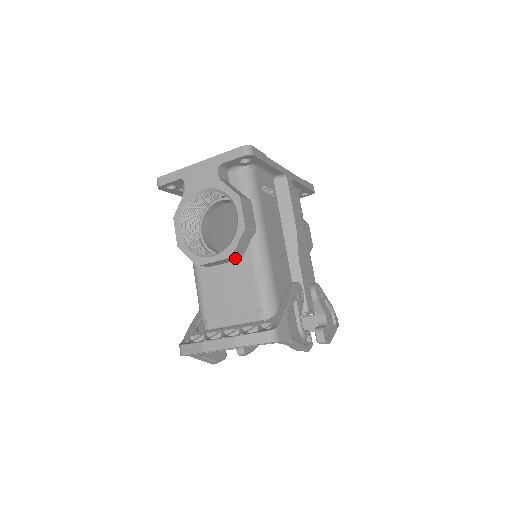
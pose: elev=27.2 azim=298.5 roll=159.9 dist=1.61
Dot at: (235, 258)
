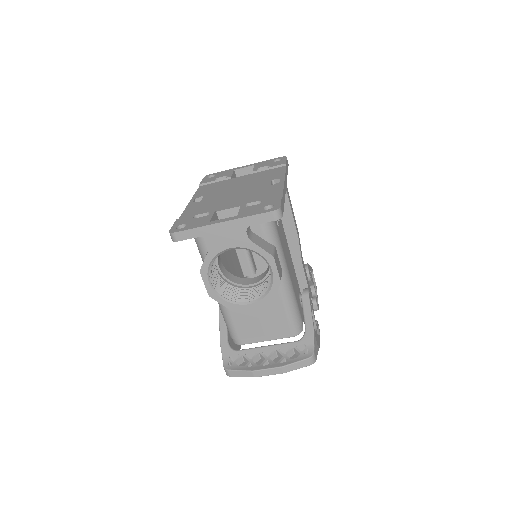
Dot at: occluded
